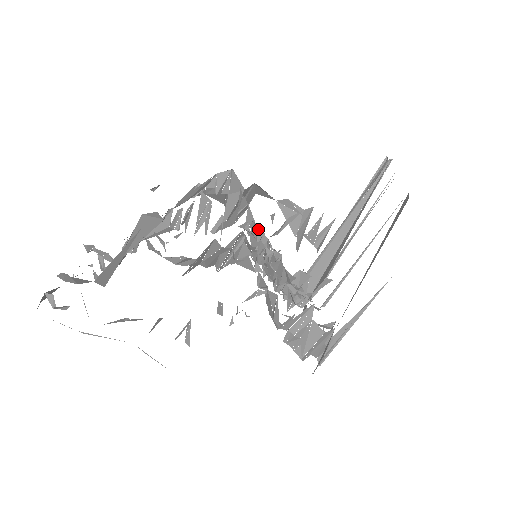
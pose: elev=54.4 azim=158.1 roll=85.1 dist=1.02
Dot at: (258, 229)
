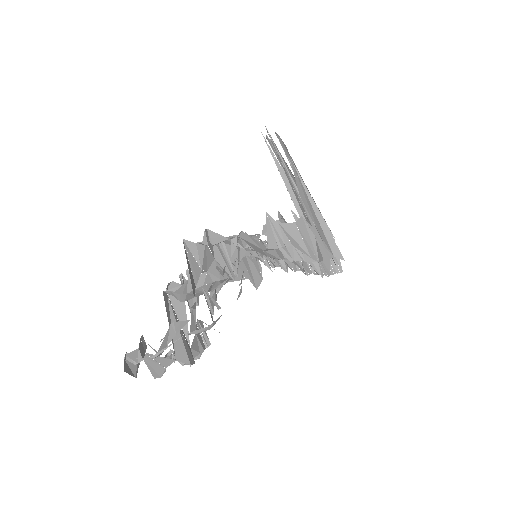
Dot at: occluded
